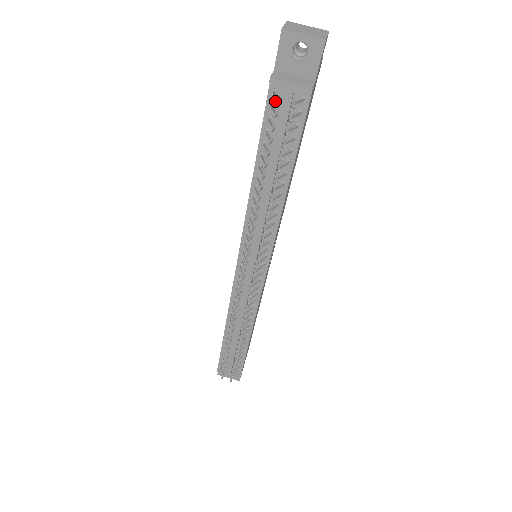
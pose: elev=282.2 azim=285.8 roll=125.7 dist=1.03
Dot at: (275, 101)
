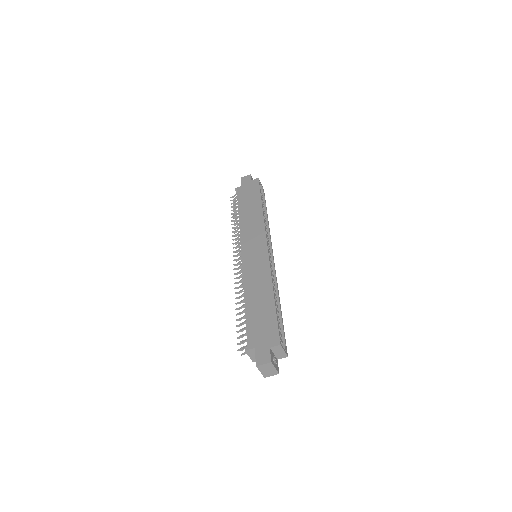
Dot at: (238, 350)
